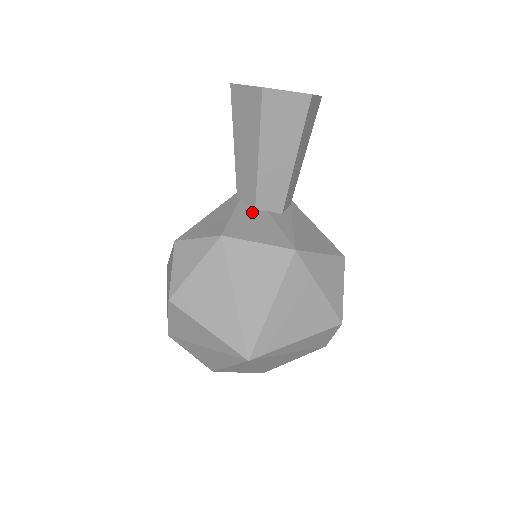
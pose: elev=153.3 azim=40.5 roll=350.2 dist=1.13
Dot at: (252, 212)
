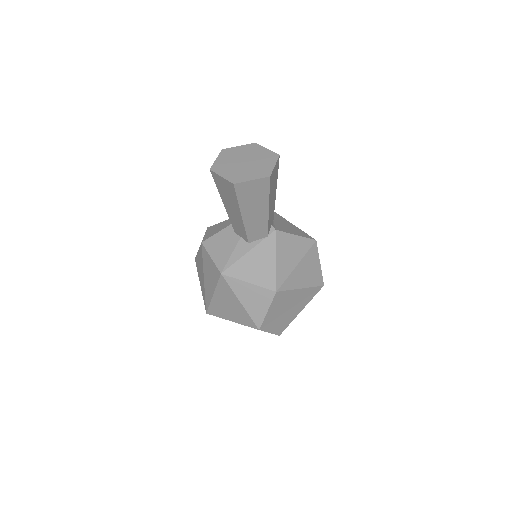
Dot at: (232, 234)
